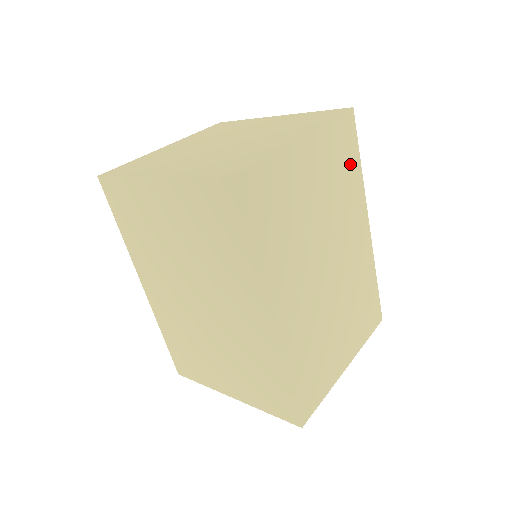
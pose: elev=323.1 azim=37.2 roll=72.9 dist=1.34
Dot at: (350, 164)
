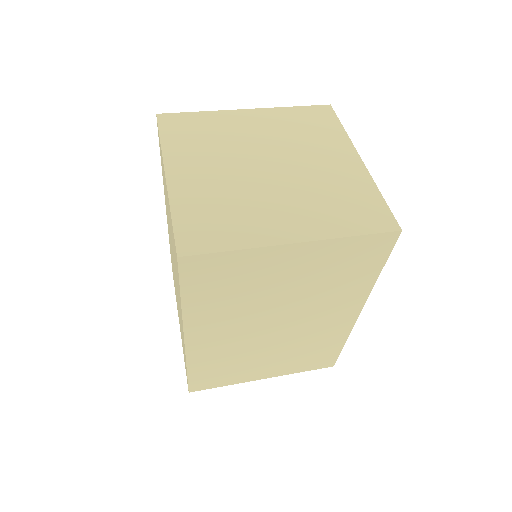
Dot at: (362, 270)
